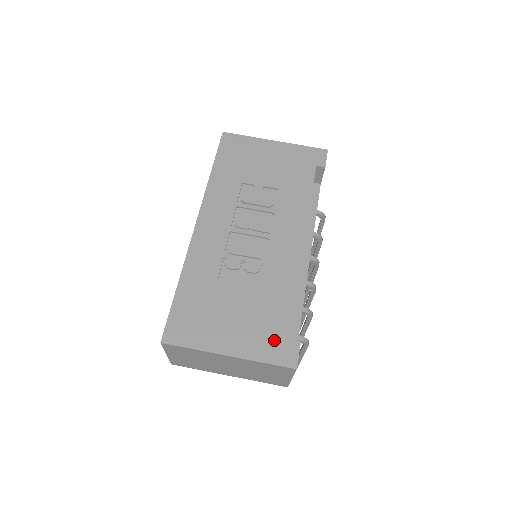
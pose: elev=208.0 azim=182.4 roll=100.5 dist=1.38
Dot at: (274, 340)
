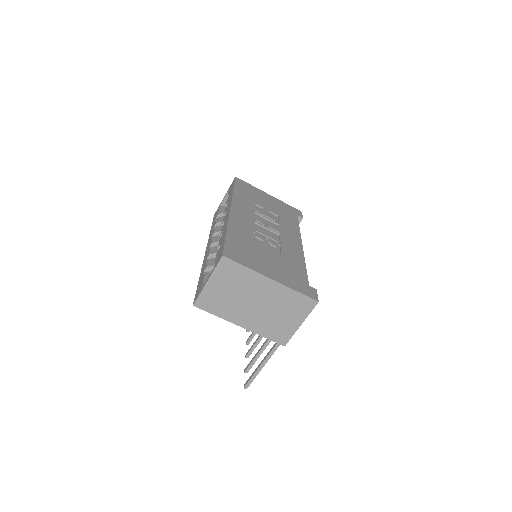
Dot at: (300, 282)
